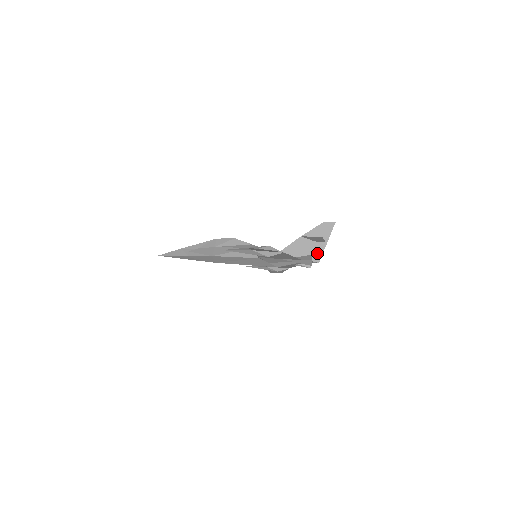
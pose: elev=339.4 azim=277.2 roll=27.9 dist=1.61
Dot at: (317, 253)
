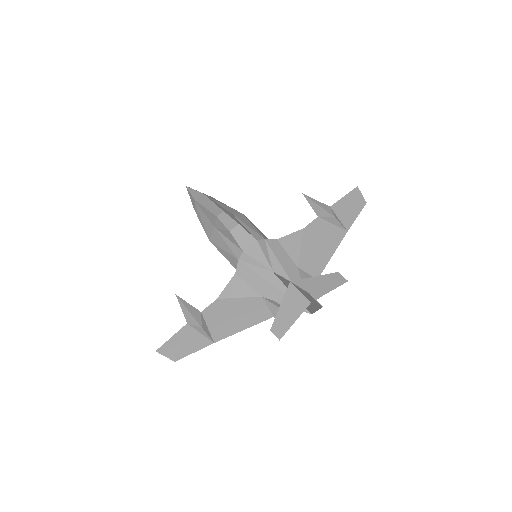
Dot at: (308, 307)
